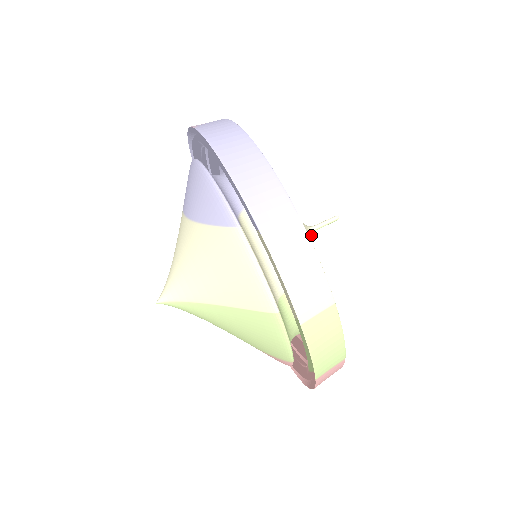
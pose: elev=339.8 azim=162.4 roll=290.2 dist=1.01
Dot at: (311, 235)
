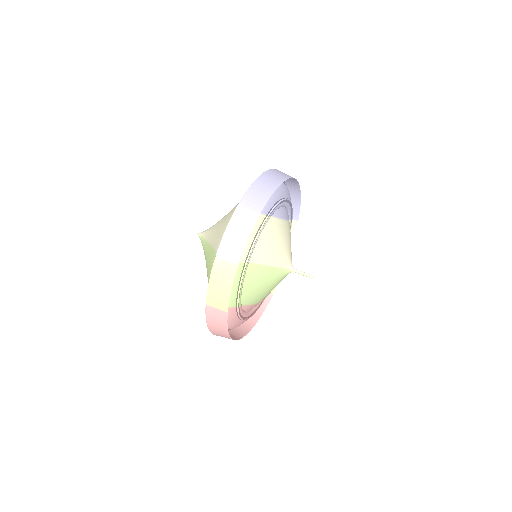
Dot at: (289, 270)
